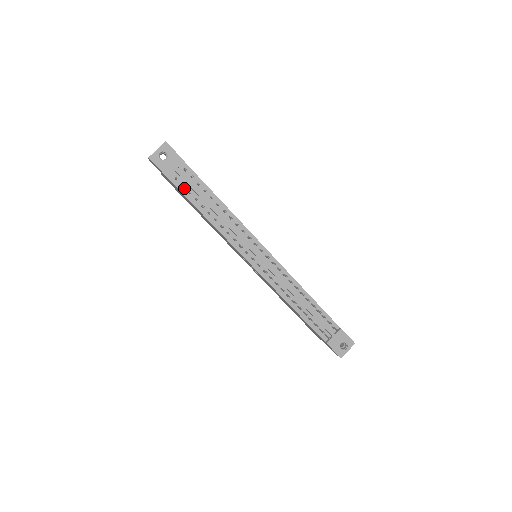
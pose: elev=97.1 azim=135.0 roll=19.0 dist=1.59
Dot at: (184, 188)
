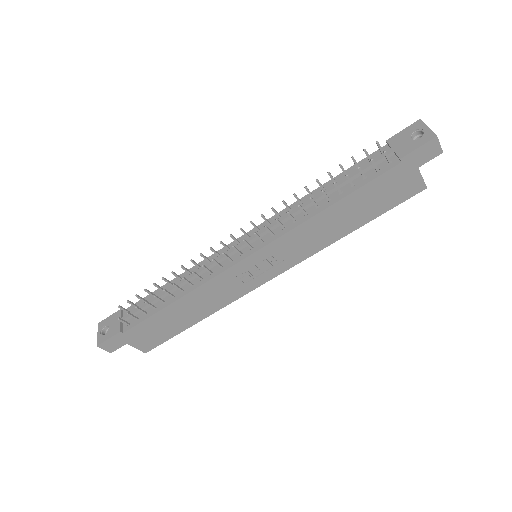
Dot at: (140, 318)
